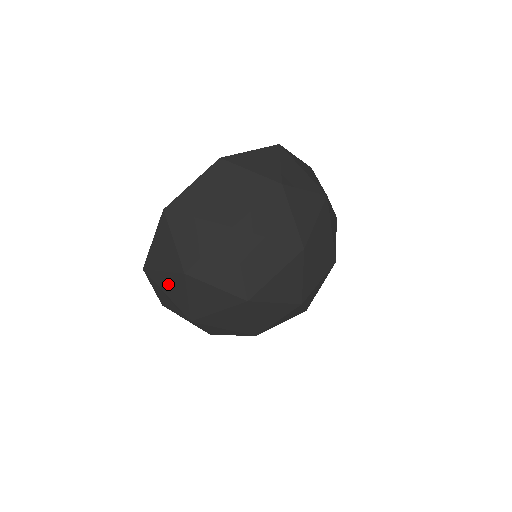
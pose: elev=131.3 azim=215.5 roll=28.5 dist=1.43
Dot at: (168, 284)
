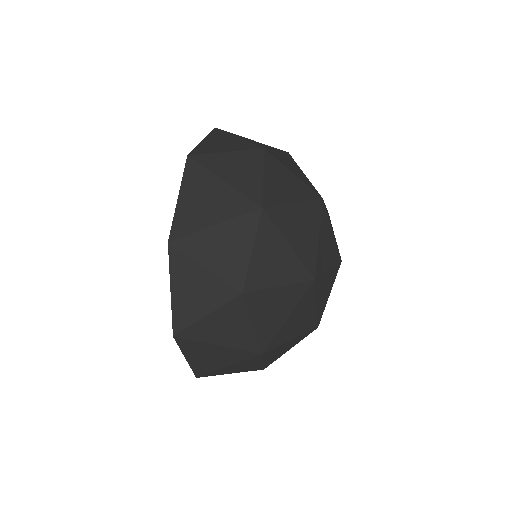
Dot at: (232, 165)
